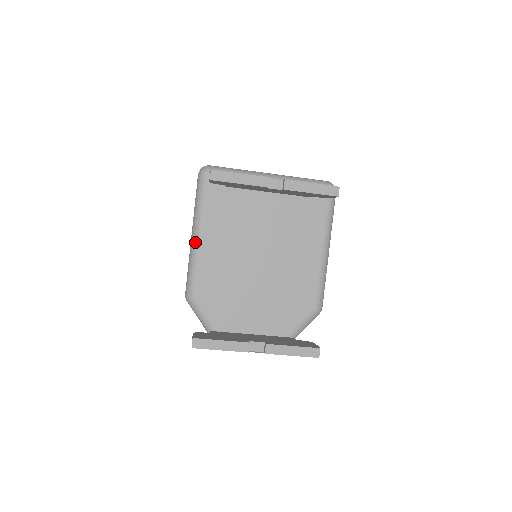
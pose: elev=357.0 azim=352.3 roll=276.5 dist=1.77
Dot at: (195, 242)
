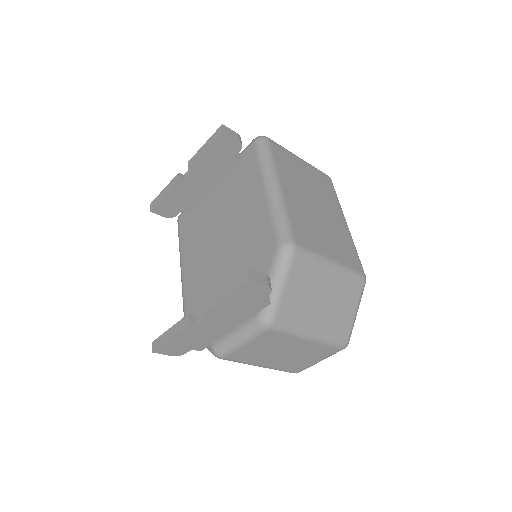
Dot at: (181, 272)
